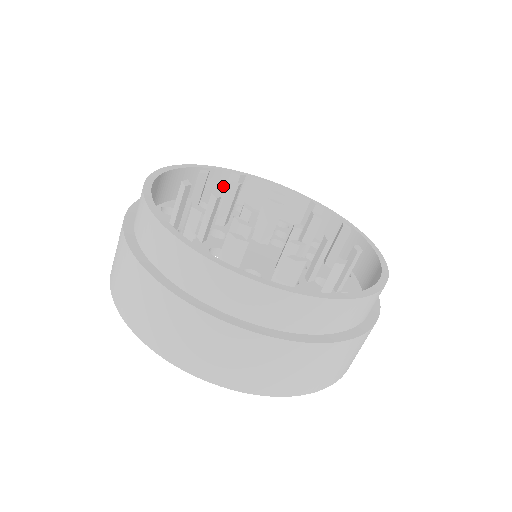
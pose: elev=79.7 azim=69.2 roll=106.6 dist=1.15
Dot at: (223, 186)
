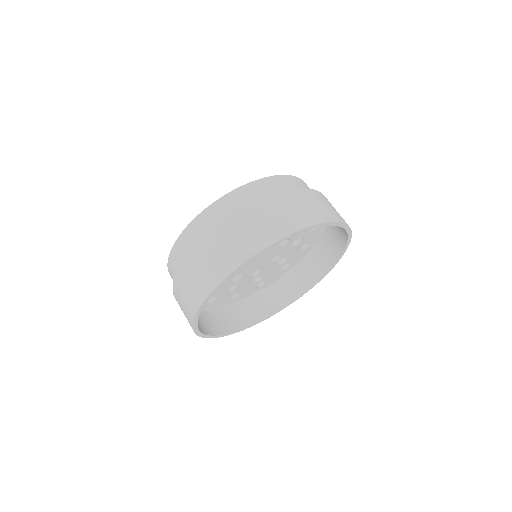
Dot at: occluded
